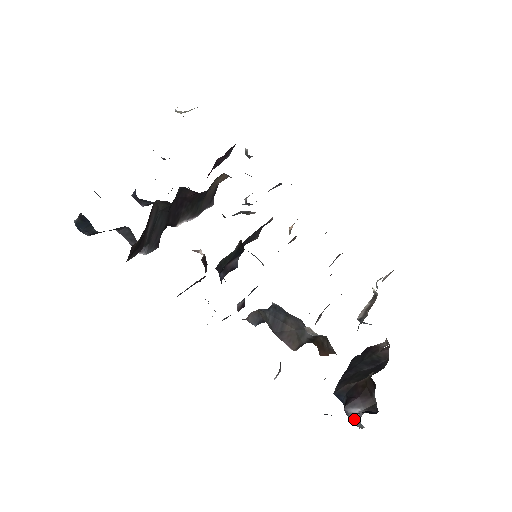
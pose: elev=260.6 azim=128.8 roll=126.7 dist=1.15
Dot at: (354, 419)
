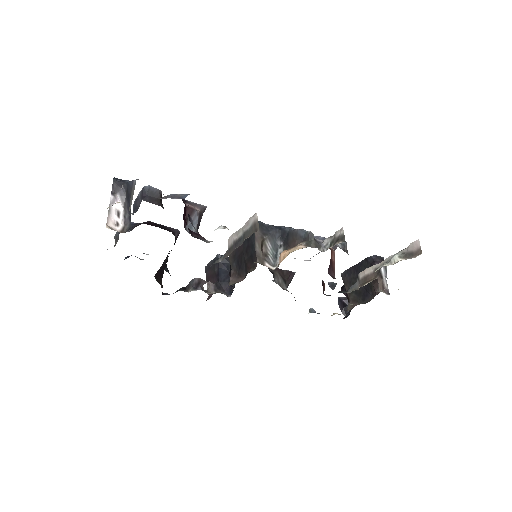
Dot at: occluded
